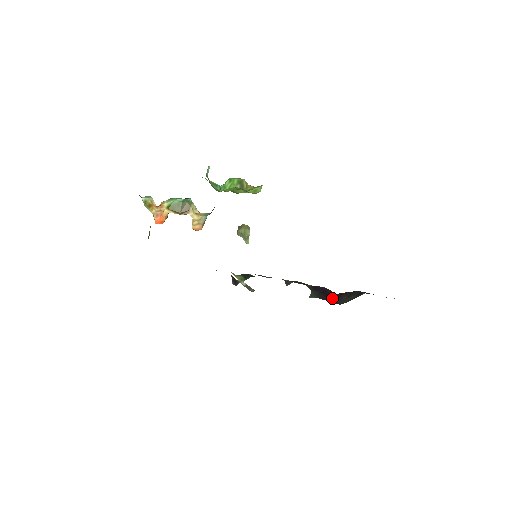
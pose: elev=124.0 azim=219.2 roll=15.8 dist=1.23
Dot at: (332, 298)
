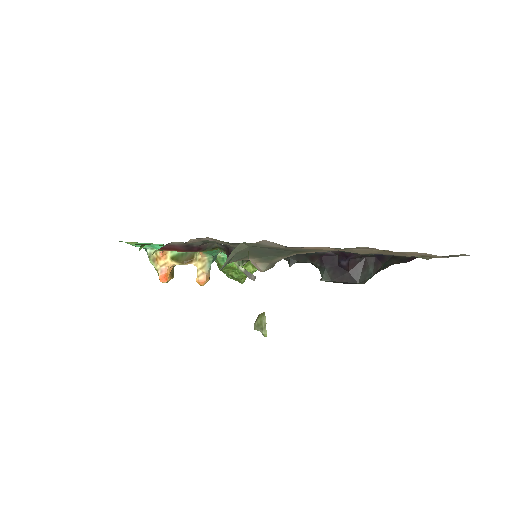
Dot at: (346, 273)
